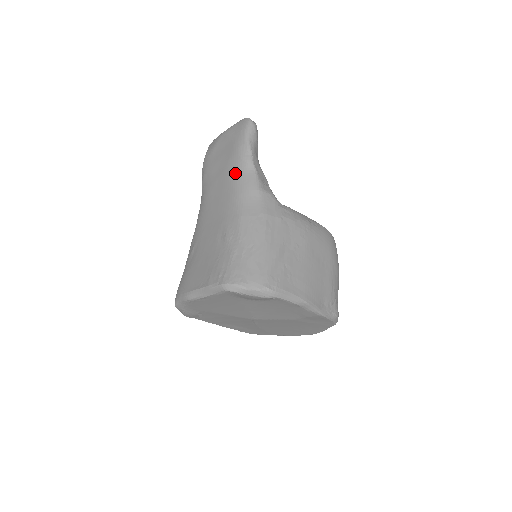
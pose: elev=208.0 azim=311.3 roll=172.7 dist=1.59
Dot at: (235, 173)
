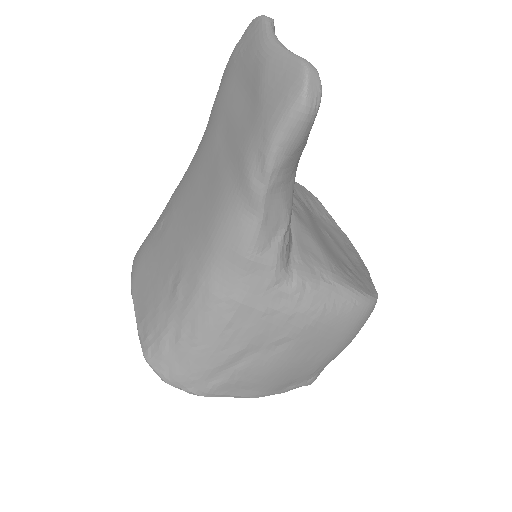
Dot at: (229, 194)
